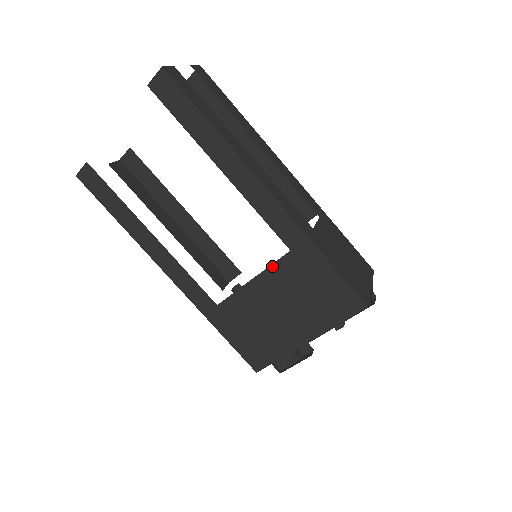
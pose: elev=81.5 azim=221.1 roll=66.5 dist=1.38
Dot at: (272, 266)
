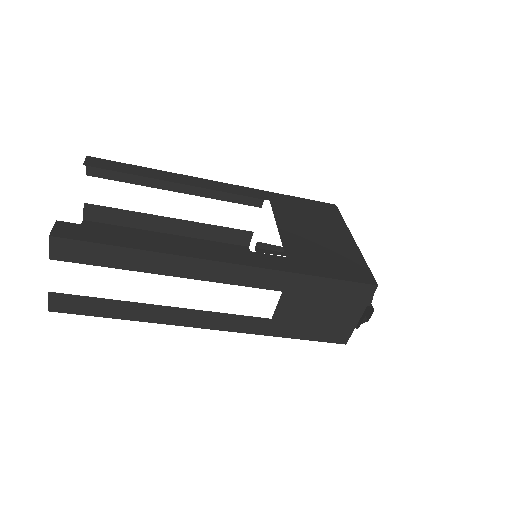
Dot at: occluded
